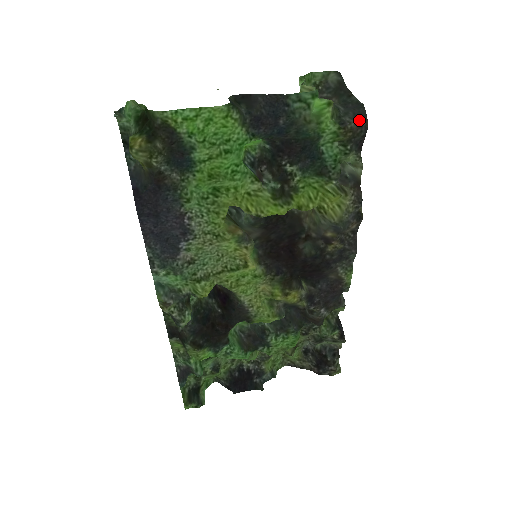
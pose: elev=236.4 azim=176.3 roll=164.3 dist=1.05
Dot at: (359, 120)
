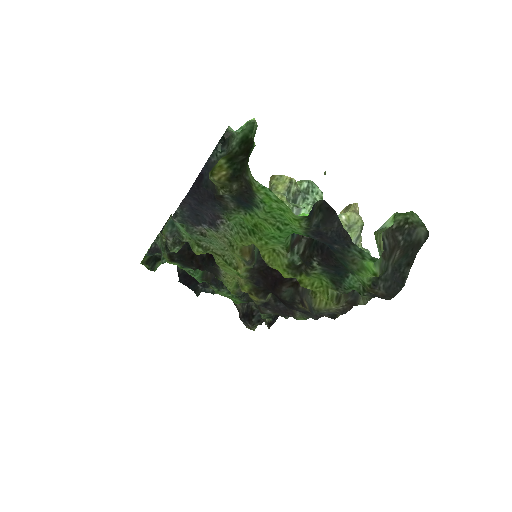
Dot at: (387, 294)
